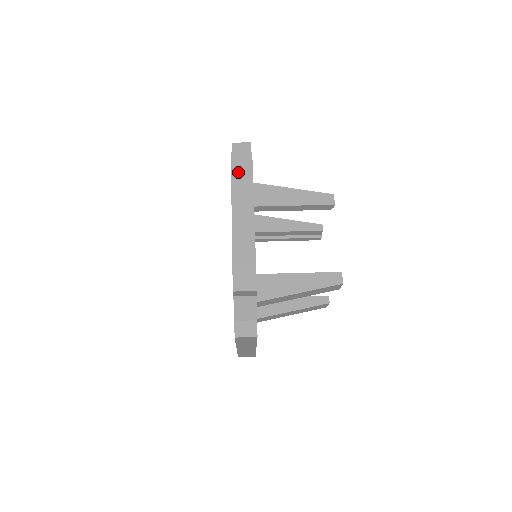
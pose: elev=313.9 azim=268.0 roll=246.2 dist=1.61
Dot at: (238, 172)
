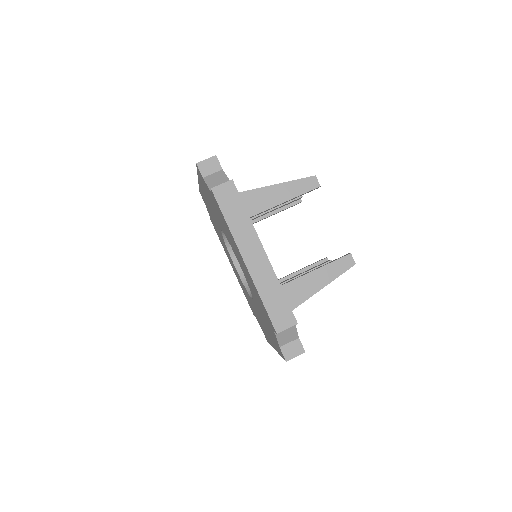
Dot at: (228, 209)
